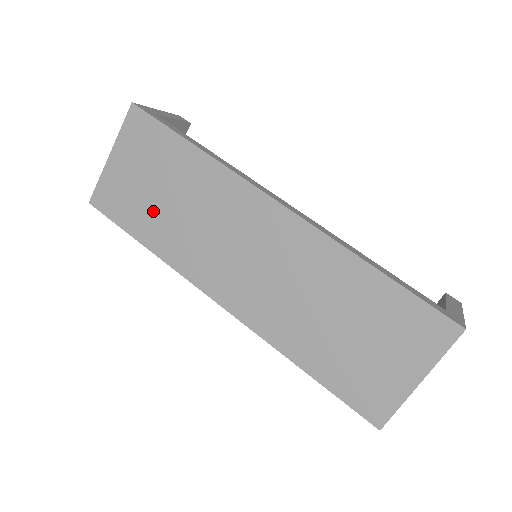
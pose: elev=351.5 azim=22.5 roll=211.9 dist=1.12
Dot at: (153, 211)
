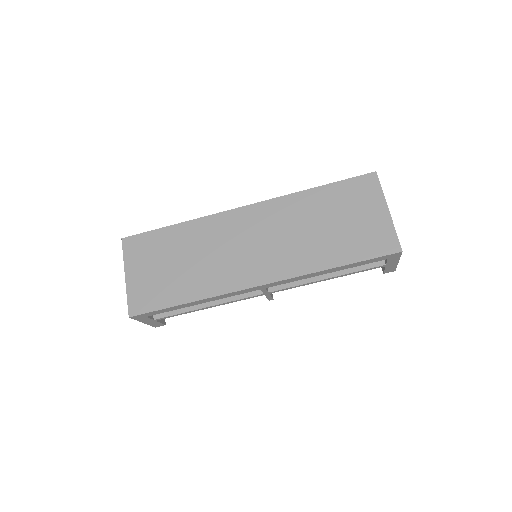
Dot at: (177, 278)
